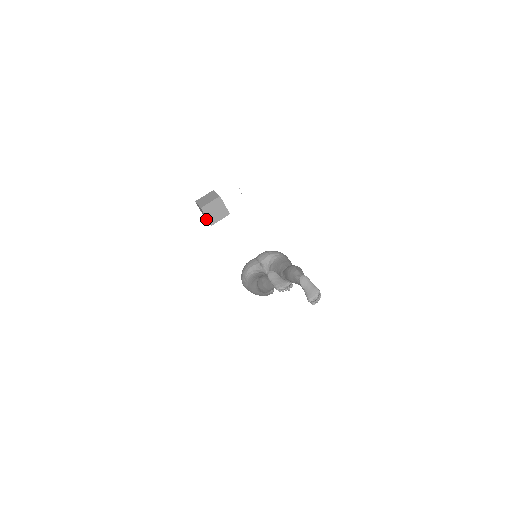
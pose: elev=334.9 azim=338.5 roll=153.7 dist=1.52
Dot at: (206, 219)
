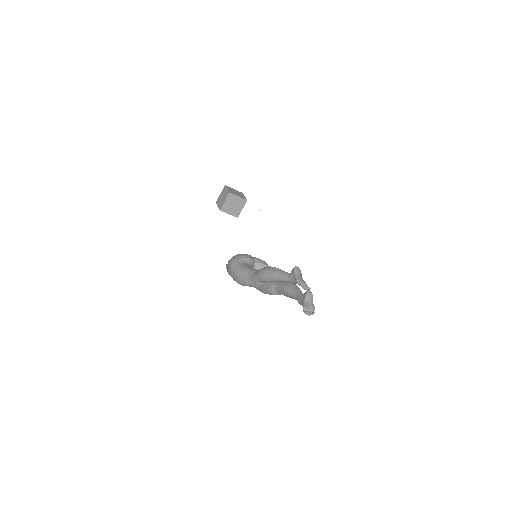
Dot at: (218, 203)
